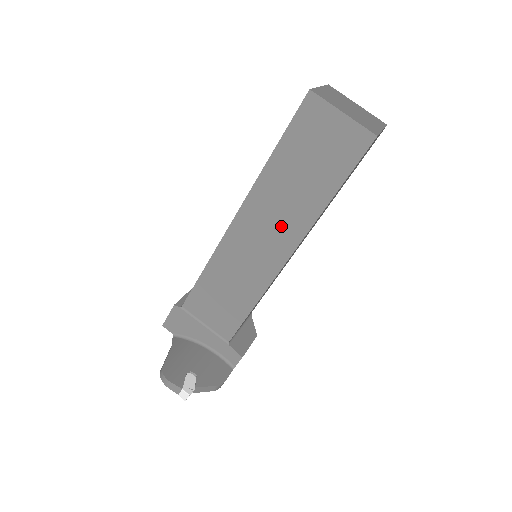
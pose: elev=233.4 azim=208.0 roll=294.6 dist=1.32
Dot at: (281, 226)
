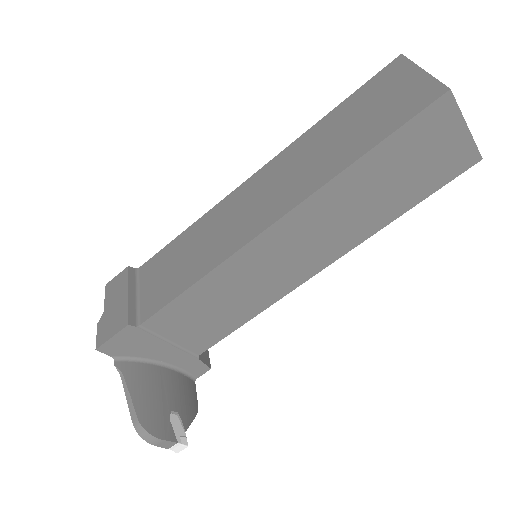
Dot at: (330, 238)
